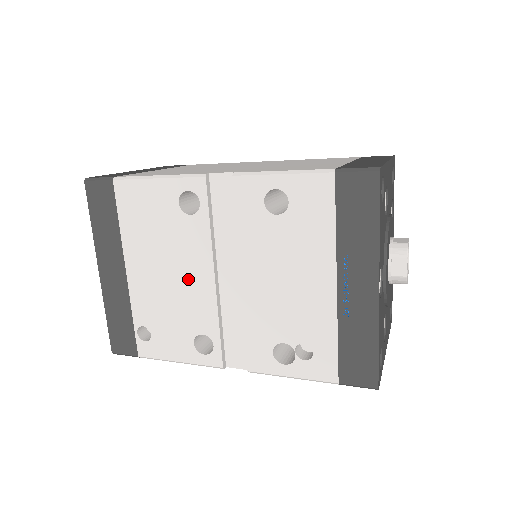
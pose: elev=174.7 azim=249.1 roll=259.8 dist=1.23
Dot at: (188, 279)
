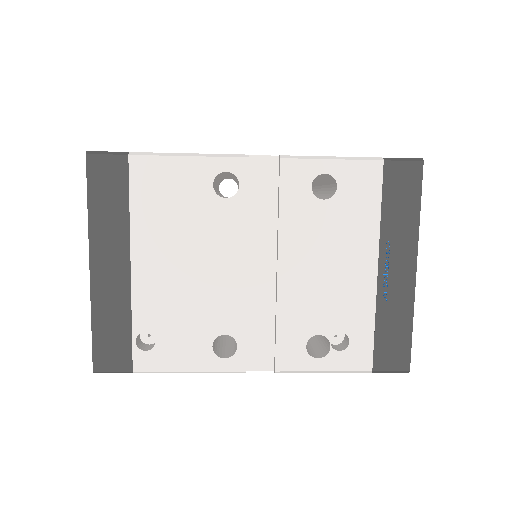
Dot at: (214, 271)
